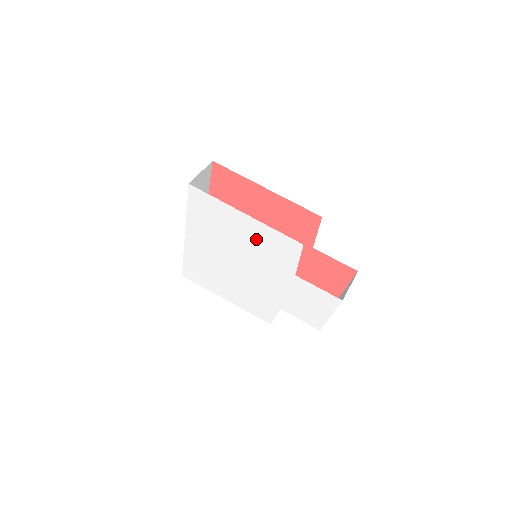
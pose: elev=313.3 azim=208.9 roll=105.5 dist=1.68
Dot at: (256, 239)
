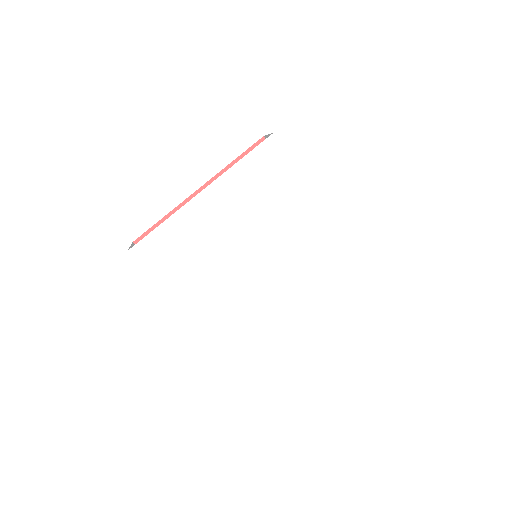
Dot at: (307, 225)
